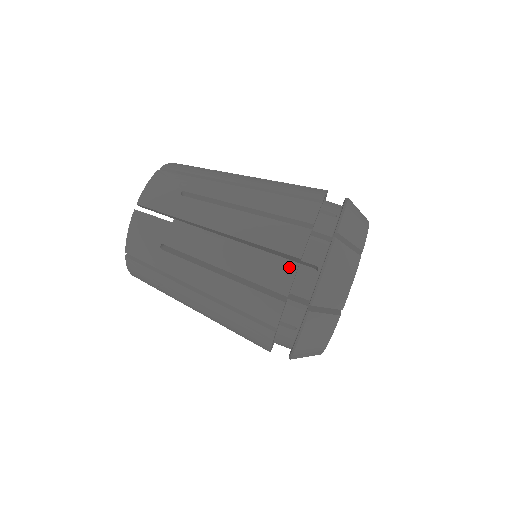
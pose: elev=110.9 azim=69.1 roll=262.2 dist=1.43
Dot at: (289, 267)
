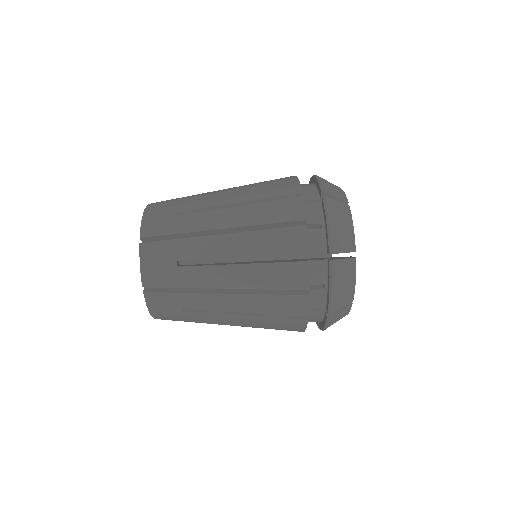
Dot at: (302, 299)
